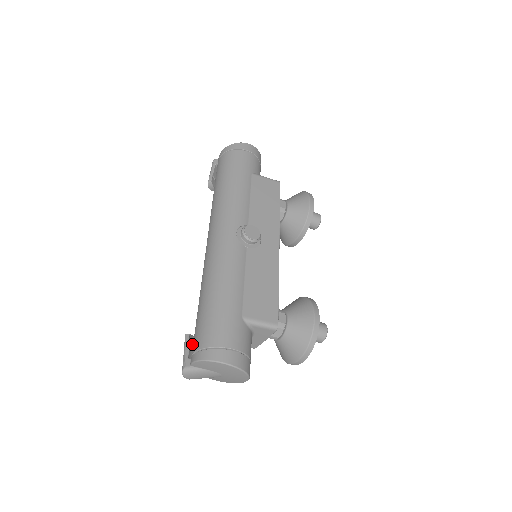
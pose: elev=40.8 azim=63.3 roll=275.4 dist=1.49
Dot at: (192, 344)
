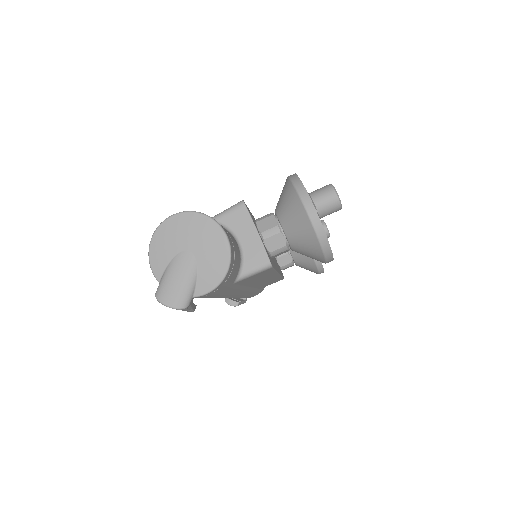
Dot at: occluded
